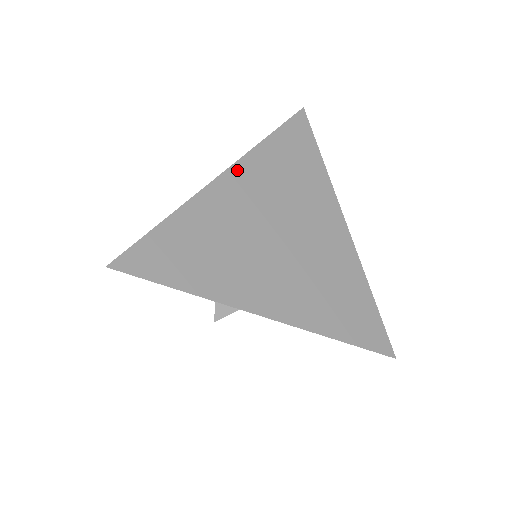
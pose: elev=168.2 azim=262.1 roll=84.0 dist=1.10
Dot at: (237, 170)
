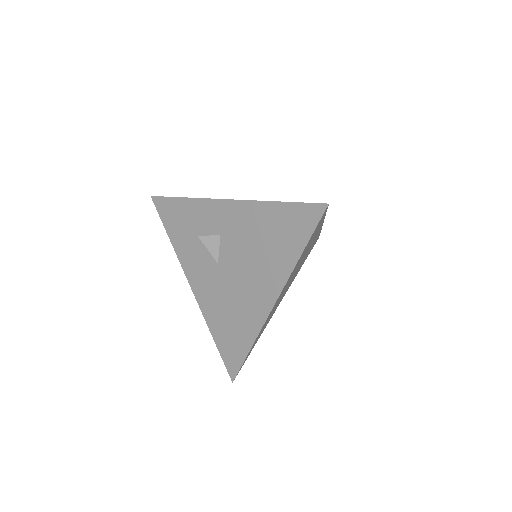
Dot at: occluded
